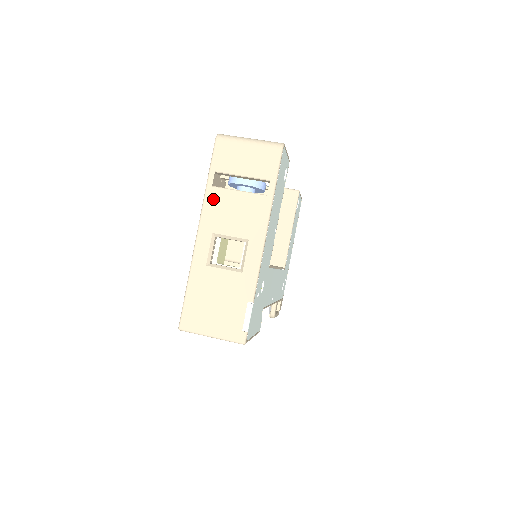
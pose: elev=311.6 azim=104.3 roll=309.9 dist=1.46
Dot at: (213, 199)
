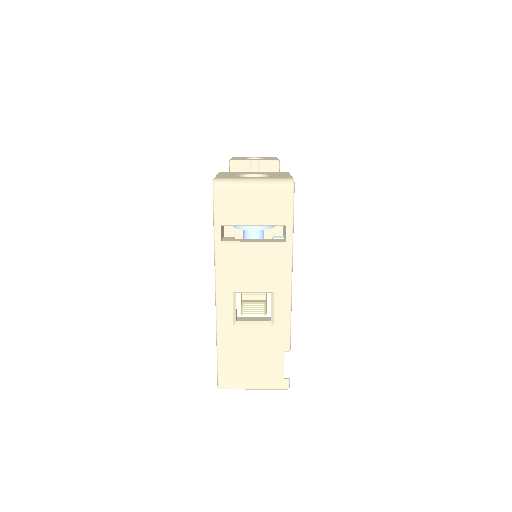
Dot at: (226, 256)
